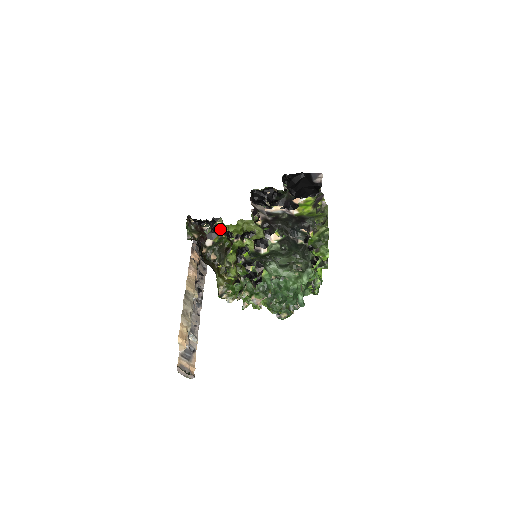
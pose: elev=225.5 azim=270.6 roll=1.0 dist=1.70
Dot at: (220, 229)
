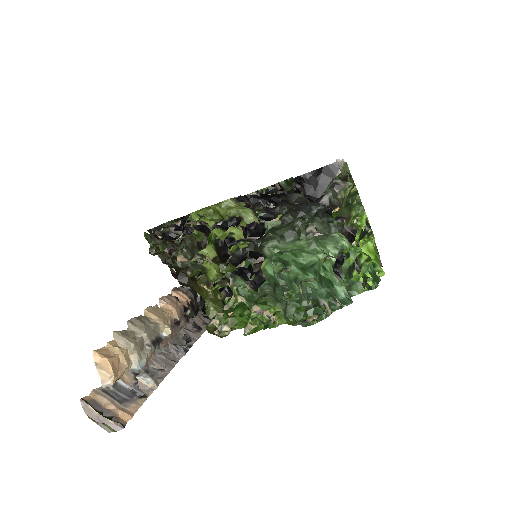
Dot at: (188, 223)
